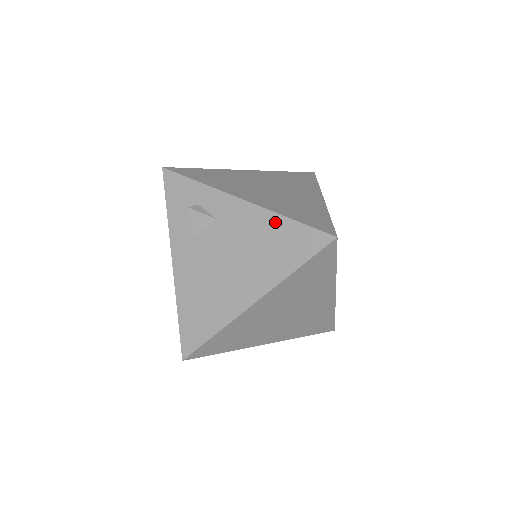
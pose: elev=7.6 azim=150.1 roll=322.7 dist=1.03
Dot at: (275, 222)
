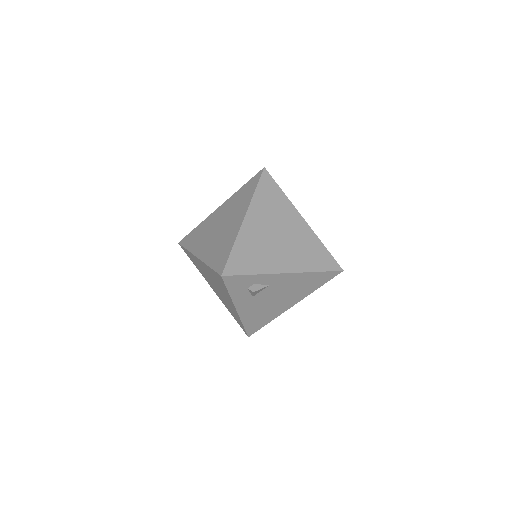
Dot at: (308, 276)
